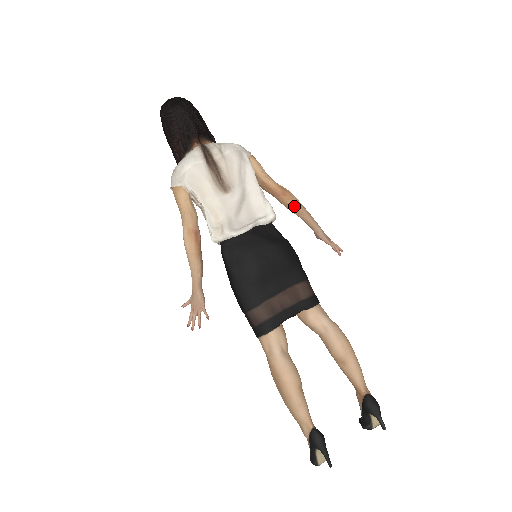
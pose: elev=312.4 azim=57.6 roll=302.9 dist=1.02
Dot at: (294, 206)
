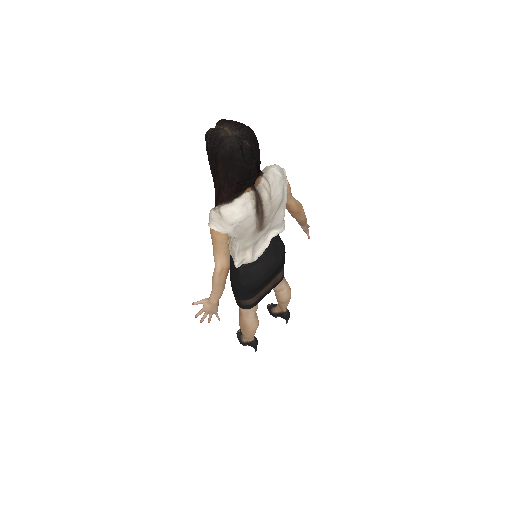
Dot at: (300, 219)
